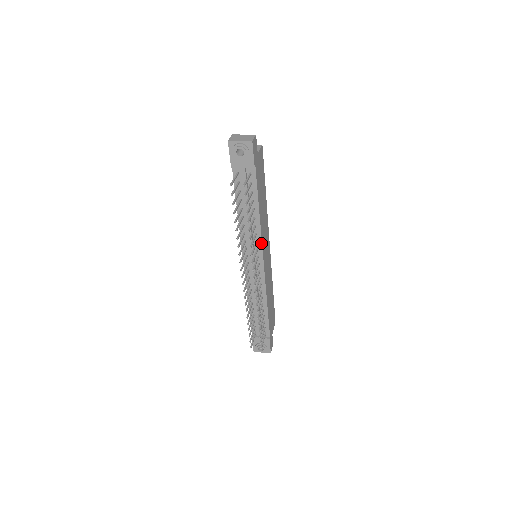
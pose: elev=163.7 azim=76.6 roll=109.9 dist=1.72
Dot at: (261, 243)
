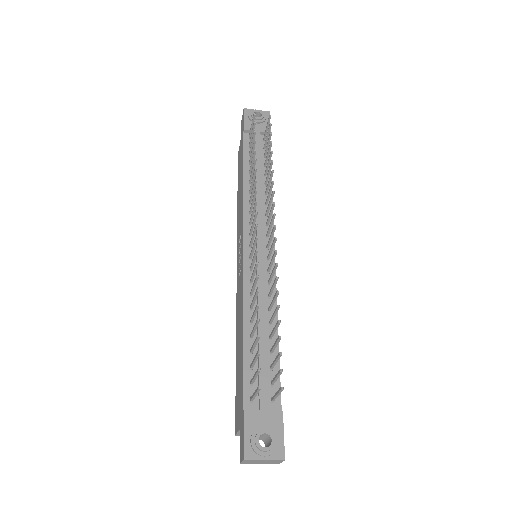
Dot at: occluded
